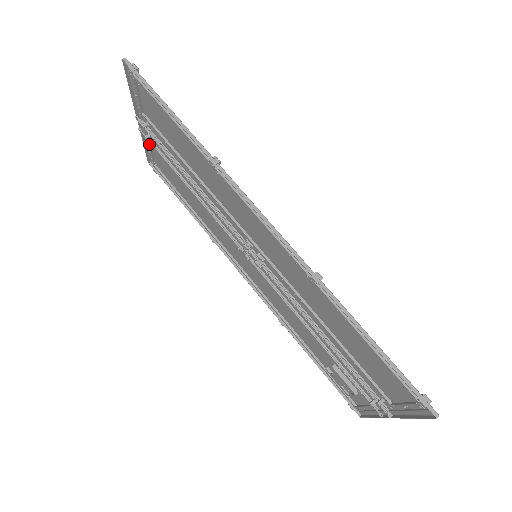
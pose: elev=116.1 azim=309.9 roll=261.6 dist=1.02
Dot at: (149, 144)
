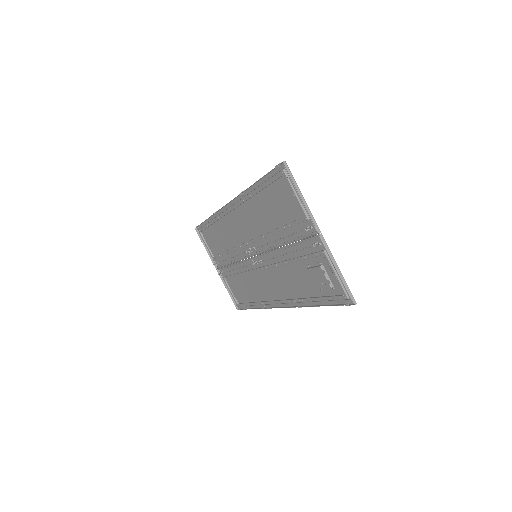
Dot at: (226, 283)
